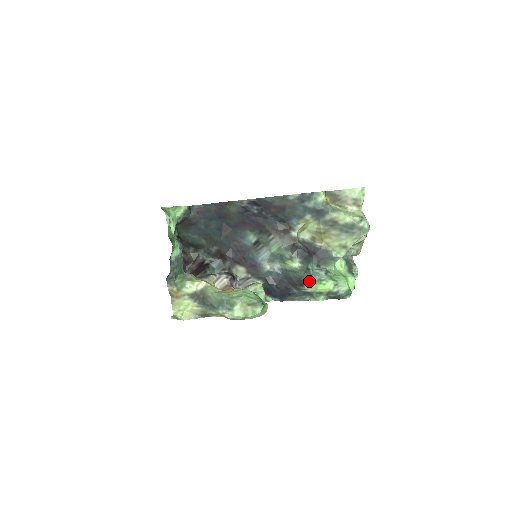
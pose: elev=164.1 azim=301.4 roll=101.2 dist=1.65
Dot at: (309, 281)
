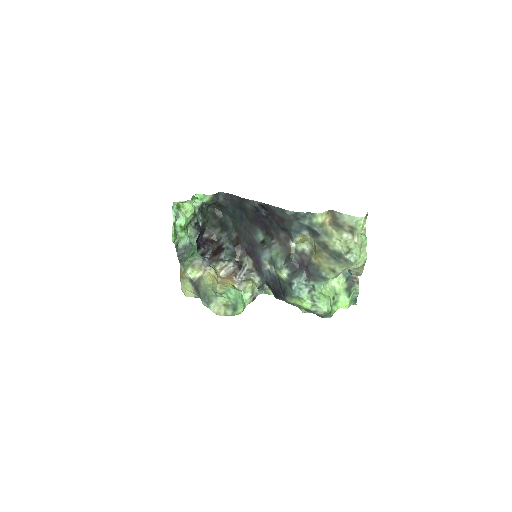
Dot at: (289, 295)
